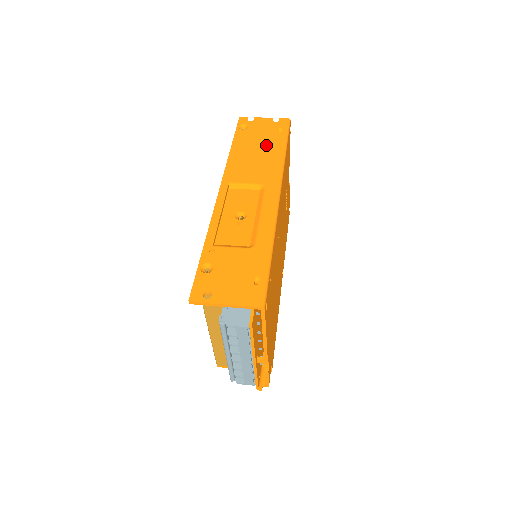
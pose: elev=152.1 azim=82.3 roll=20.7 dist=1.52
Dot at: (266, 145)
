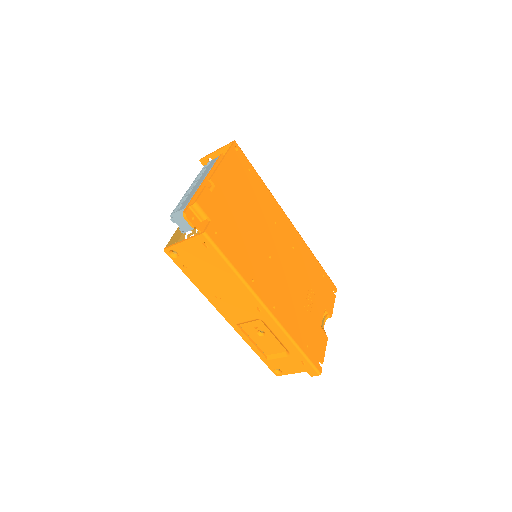
Dot at: occluded
